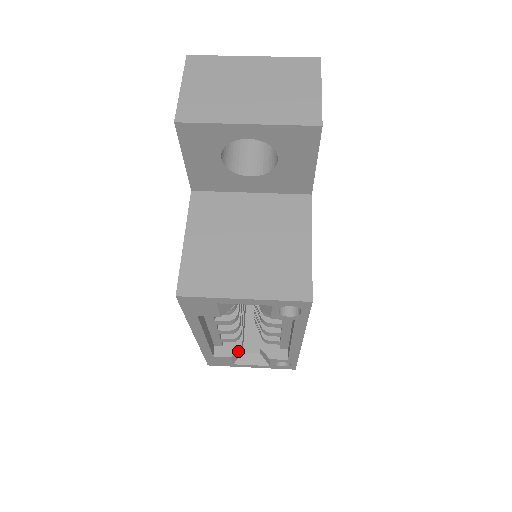
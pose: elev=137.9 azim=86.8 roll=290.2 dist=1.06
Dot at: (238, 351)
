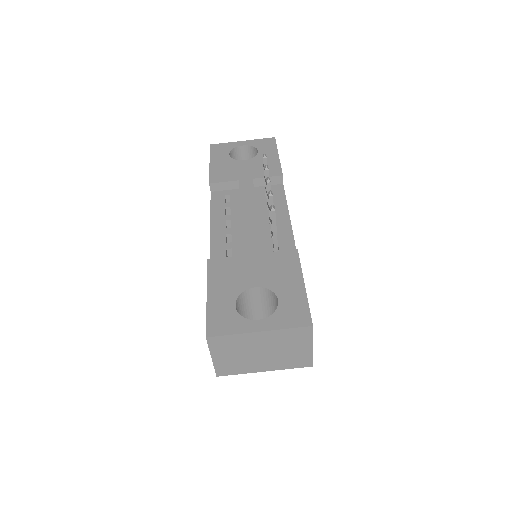
Dot at: occluded
